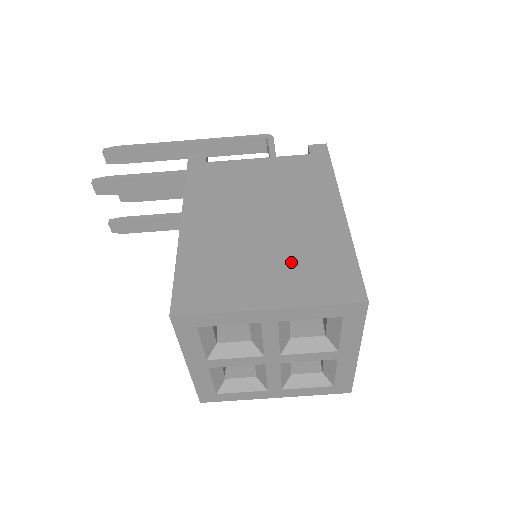
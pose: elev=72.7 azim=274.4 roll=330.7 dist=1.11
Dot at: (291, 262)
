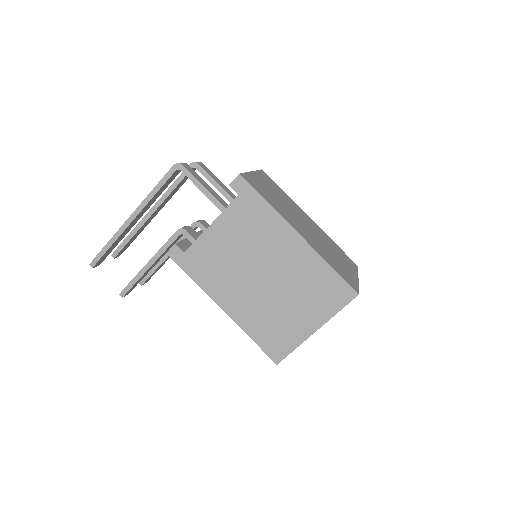
Dot at: (303, 296)
